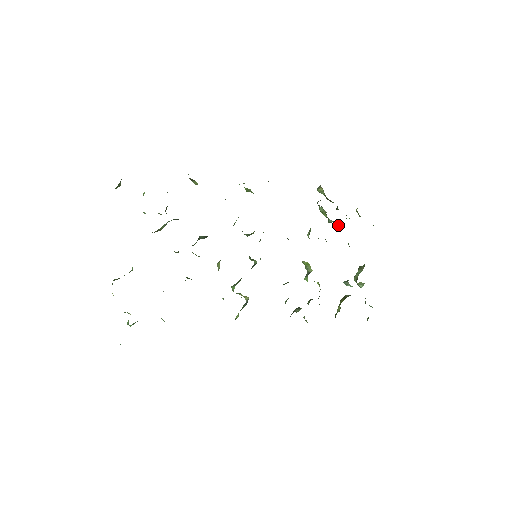
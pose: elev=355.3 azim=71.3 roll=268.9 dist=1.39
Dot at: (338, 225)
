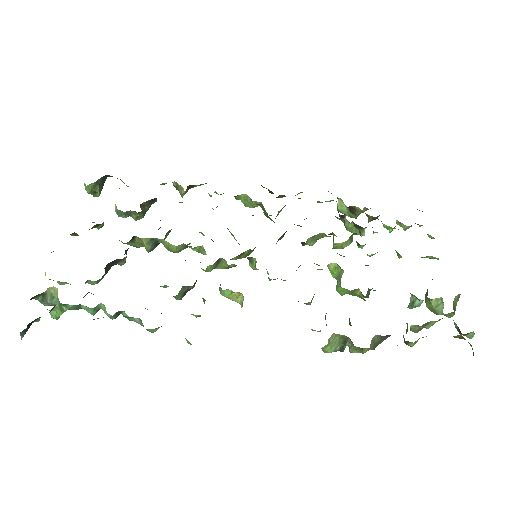
Dot at: occluded
